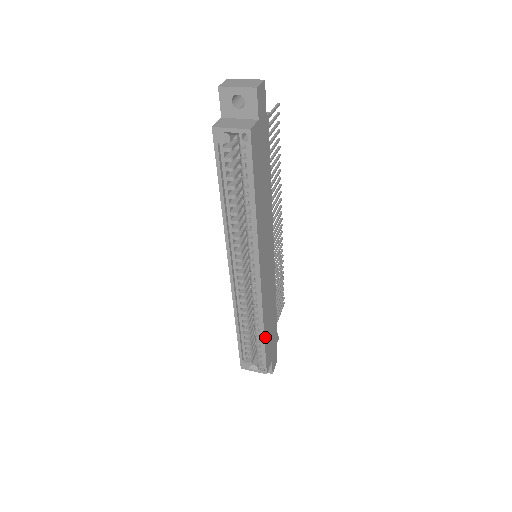
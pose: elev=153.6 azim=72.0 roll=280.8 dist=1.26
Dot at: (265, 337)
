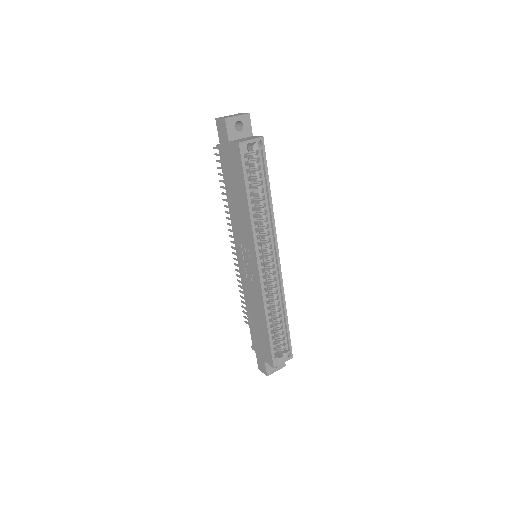
Dot at: (286, 319)
